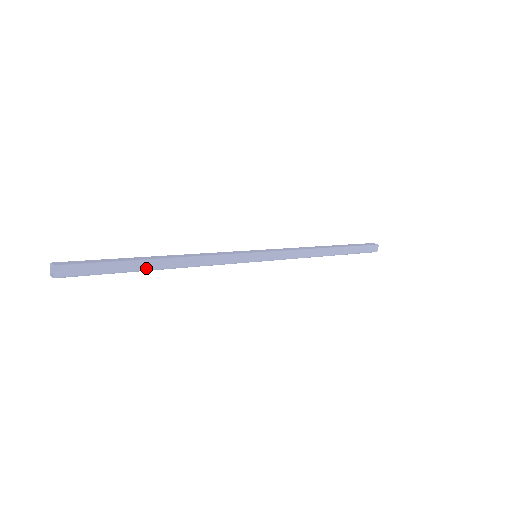
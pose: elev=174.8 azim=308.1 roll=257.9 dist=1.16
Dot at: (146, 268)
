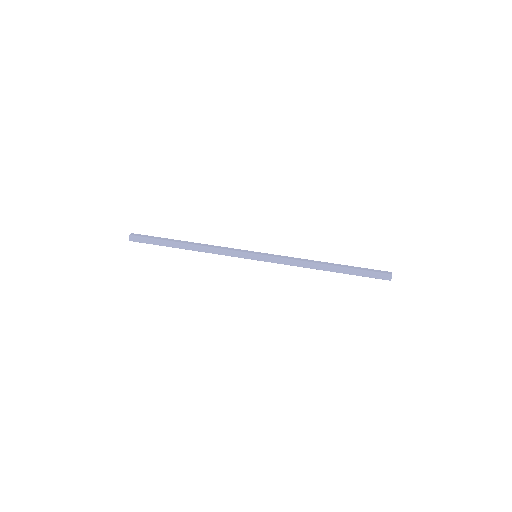
Dot at: occluded
